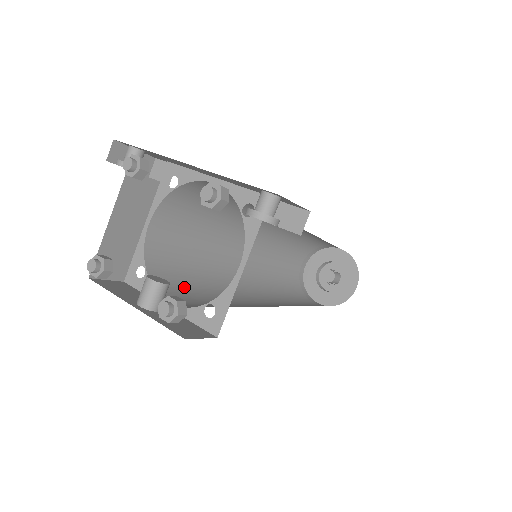
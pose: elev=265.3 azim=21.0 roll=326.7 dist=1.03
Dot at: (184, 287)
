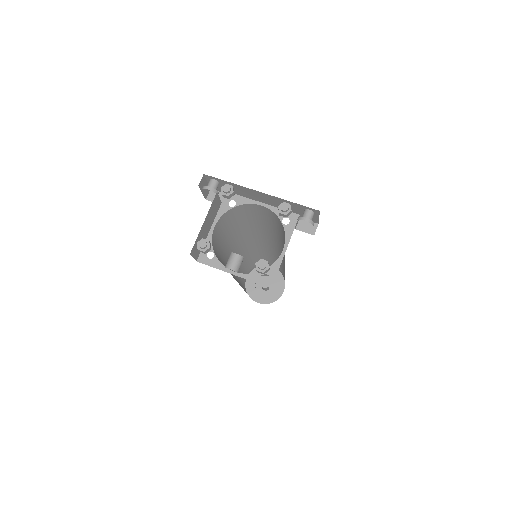
Dot at: occluded
